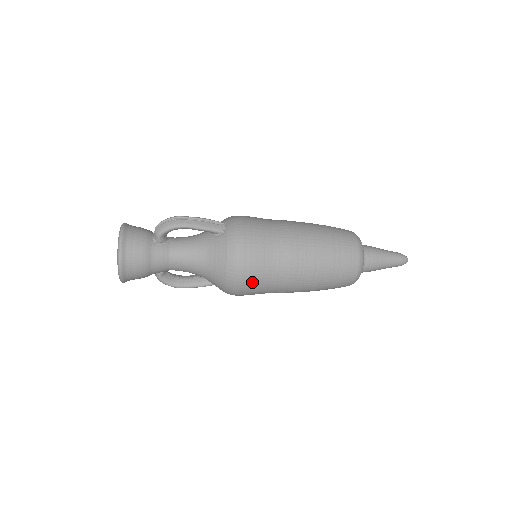
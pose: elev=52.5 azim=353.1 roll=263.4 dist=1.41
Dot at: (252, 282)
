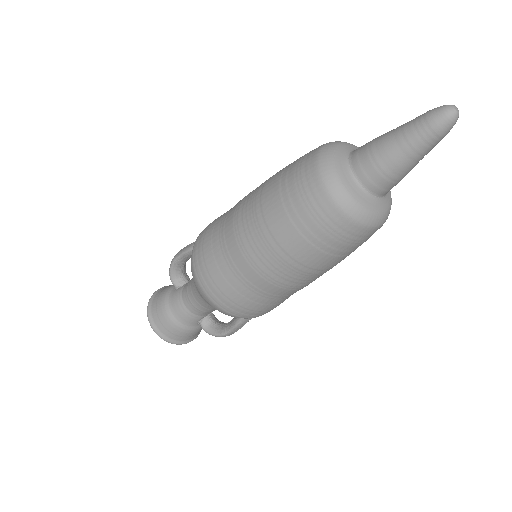
Dot at: (215, 283)
